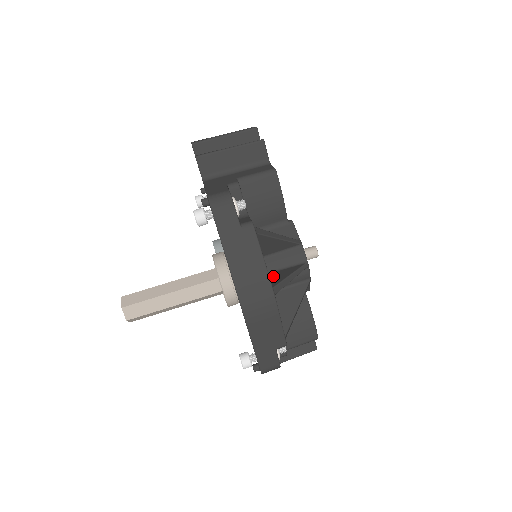
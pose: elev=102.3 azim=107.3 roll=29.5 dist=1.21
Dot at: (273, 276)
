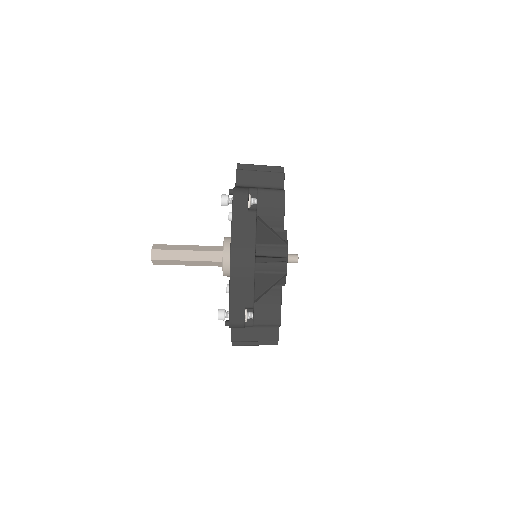
Dot at: (260, 256)
